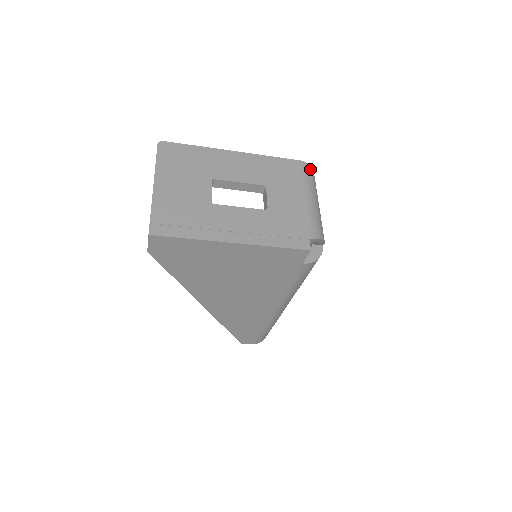
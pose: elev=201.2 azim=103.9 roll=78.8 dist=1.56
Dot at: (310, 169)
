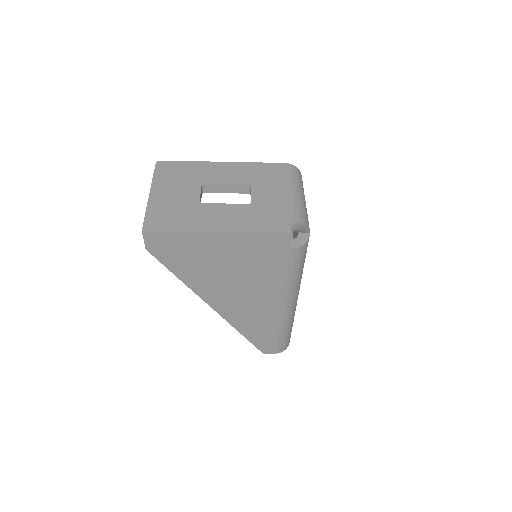
Dot at: (295, 169)
